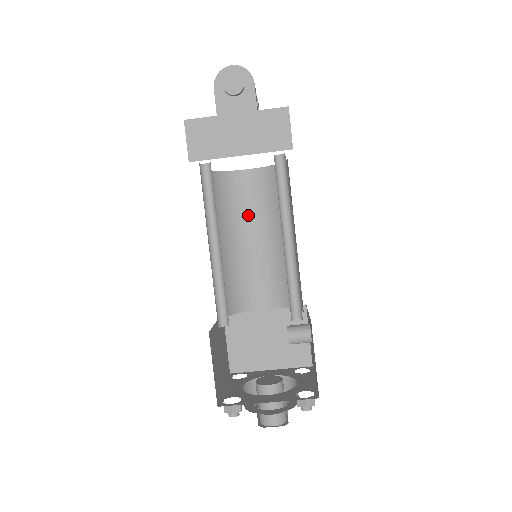
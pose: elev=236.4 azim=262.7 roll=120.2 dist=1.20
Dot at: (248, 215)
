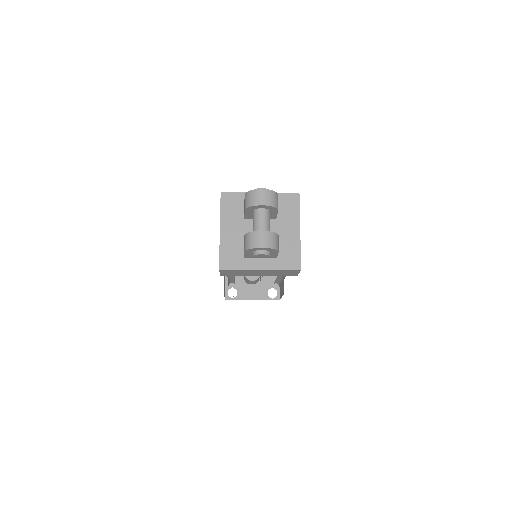
Dot at: occluded
